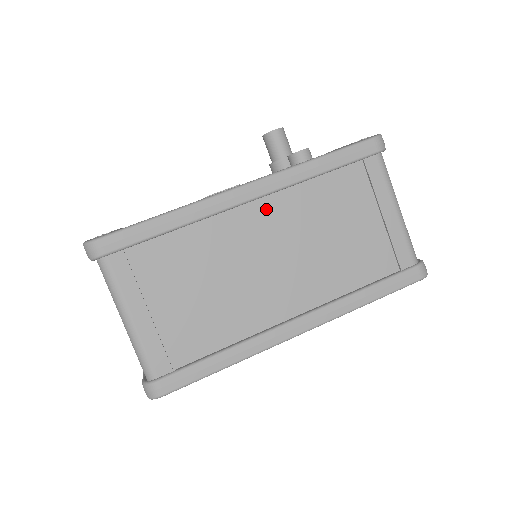
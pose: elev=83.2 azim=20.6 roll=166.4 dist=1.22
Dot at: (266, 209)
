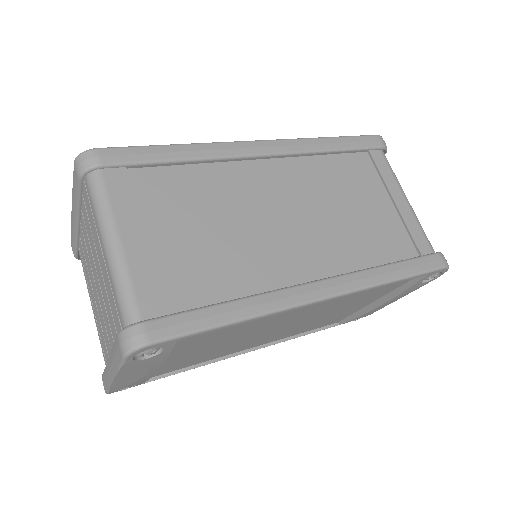
Dot at: (280, 170)
